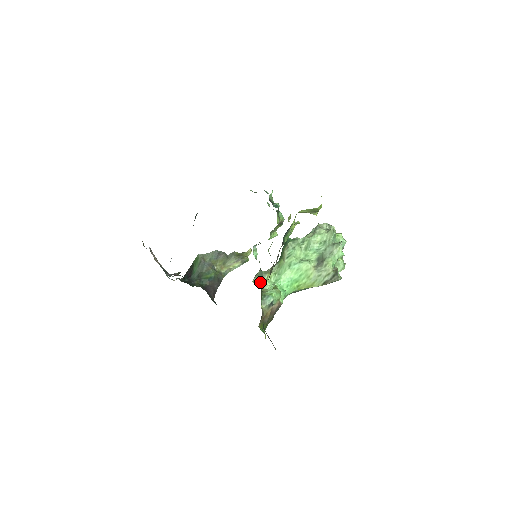
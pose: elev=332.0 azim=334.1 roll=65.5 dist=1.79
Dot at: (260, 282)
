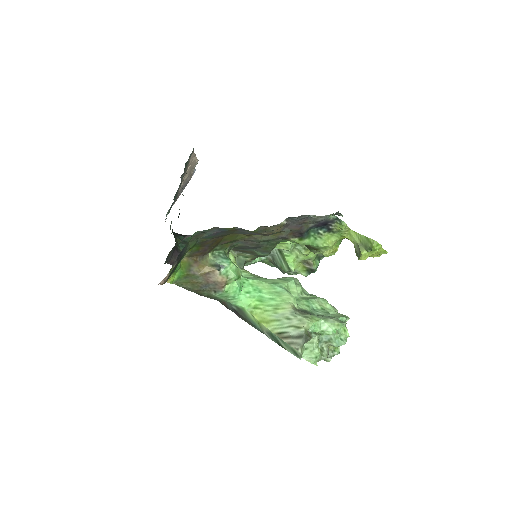
Dot at: (233, 259)
